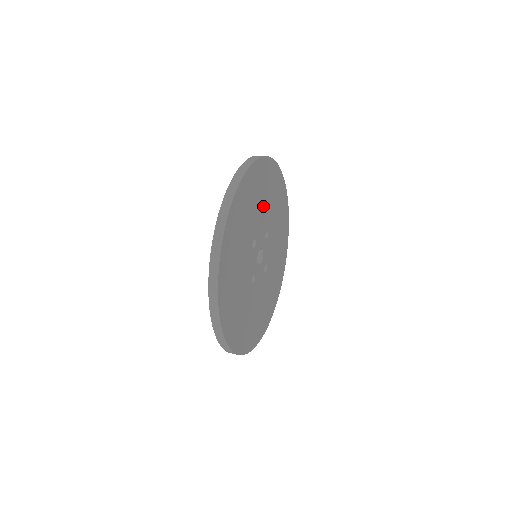
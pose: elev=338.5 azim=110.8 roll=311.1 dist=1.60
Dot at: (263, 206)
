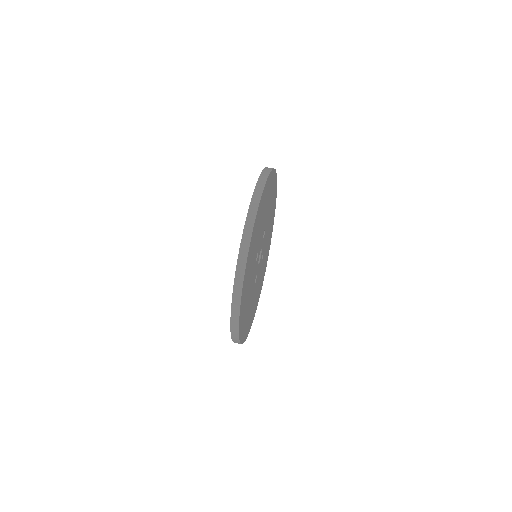
Dot at: (263, 220)
